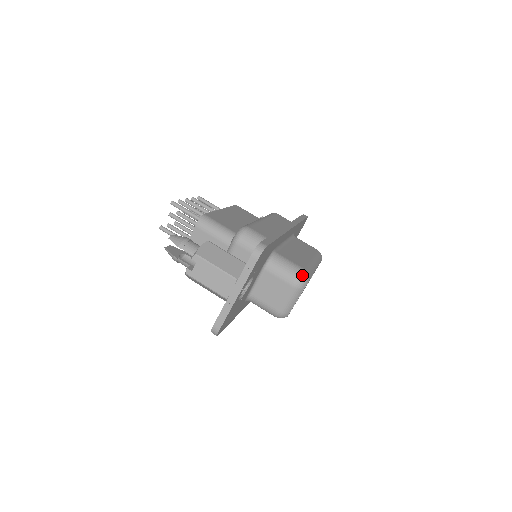
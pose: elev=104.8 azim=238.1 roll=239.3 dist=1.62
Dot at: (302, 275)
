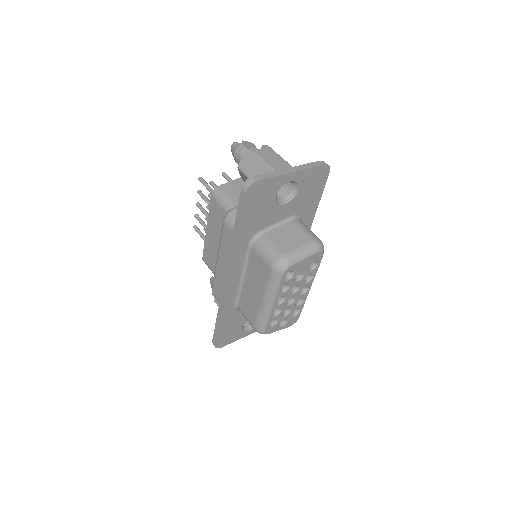
Dot at: occluded
